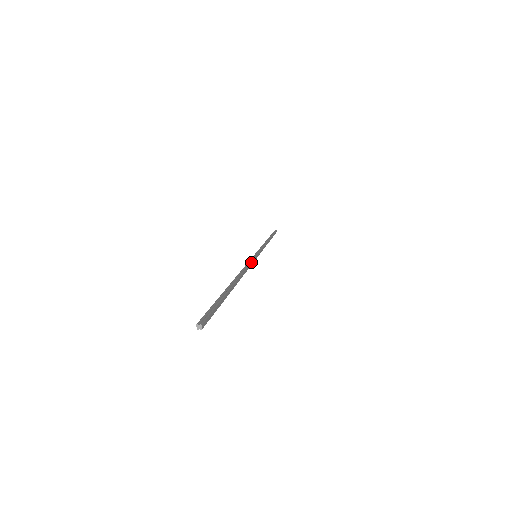
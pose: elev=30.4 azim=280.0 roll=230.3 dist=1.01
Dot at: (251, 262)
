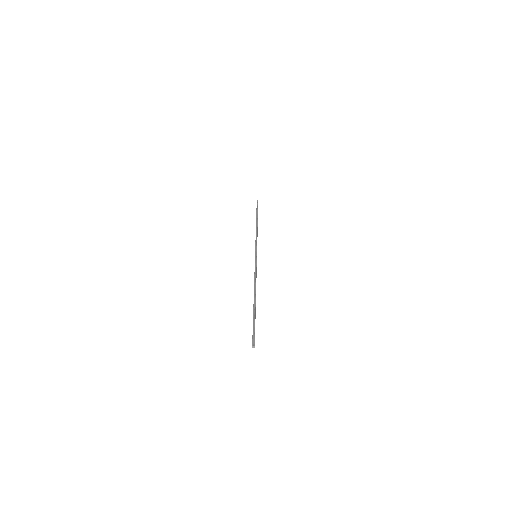
Dot at: (256, 269)
